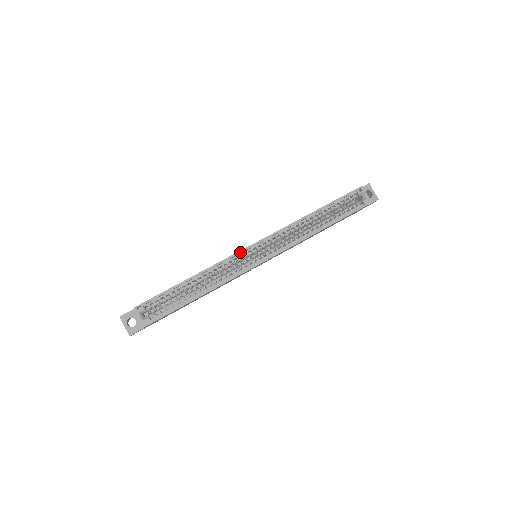
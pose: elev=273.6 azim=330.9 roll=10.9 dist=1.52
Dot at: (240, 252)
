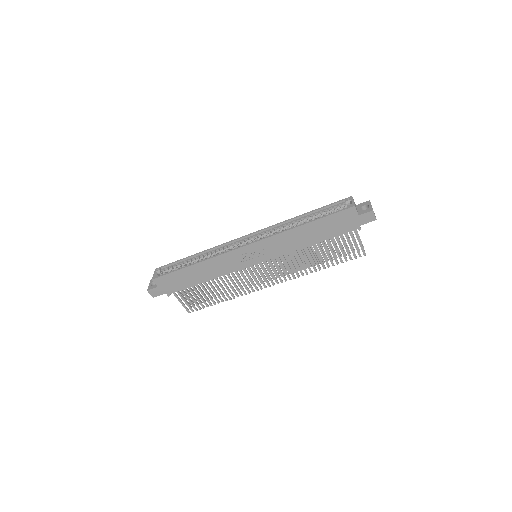
Dot at: (233, 240)
